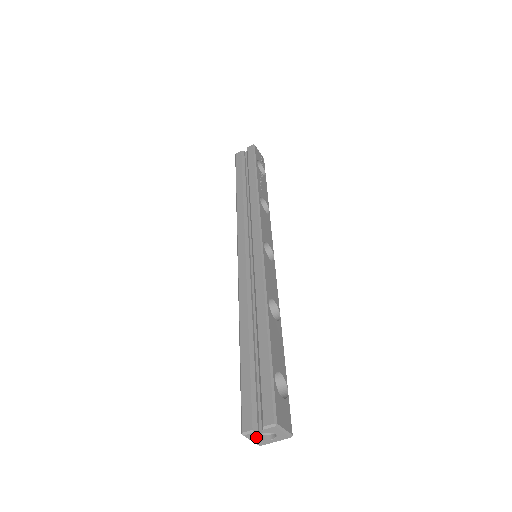
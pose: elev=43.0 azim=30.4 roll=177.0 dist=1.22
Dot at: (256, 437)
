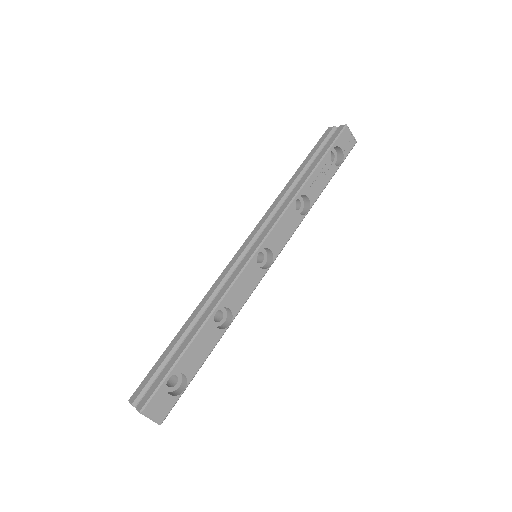
Dot at: occluded
